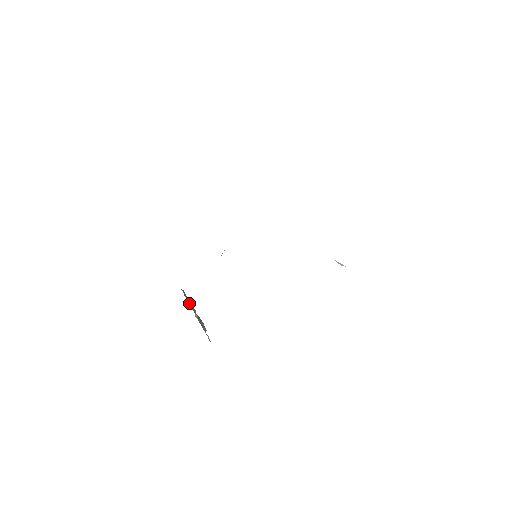
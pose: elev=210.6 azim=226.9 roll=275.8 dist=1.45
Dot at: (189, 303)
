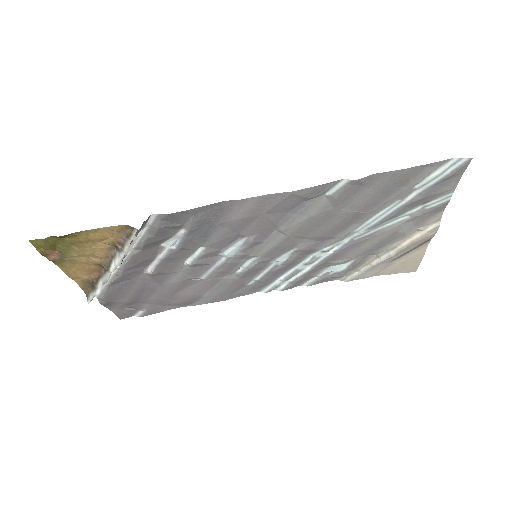
Dot at: occluded
